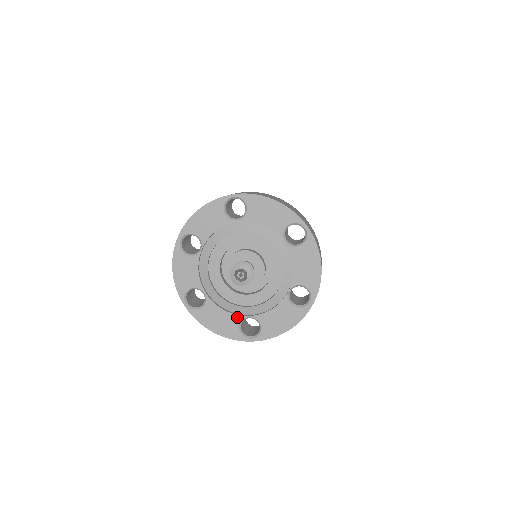
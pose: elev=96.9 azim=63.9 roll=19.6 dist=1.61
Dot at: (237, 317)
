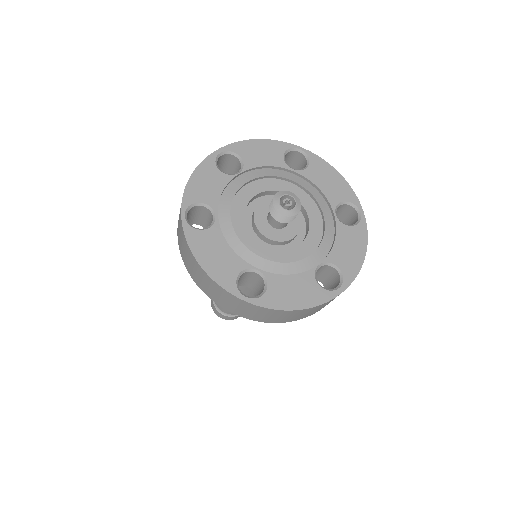
Dot at: (242, 262)
